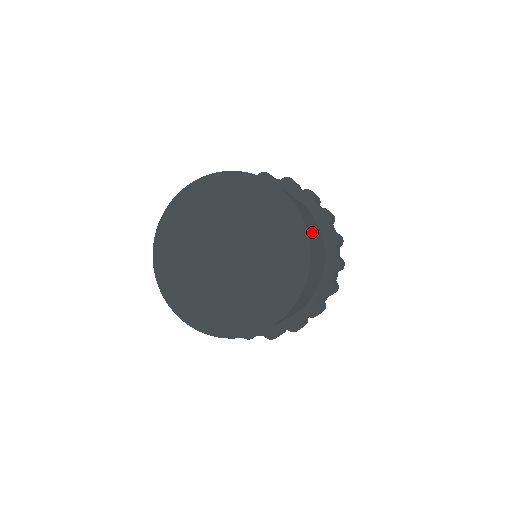
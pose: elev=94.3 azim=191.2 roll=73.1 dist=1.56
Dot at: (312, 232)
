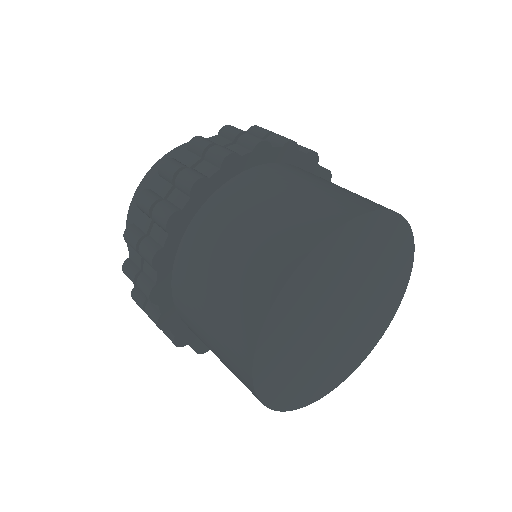
Dot at: occluded
